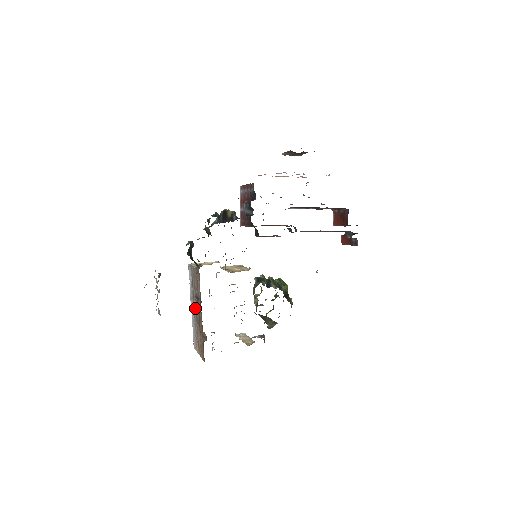
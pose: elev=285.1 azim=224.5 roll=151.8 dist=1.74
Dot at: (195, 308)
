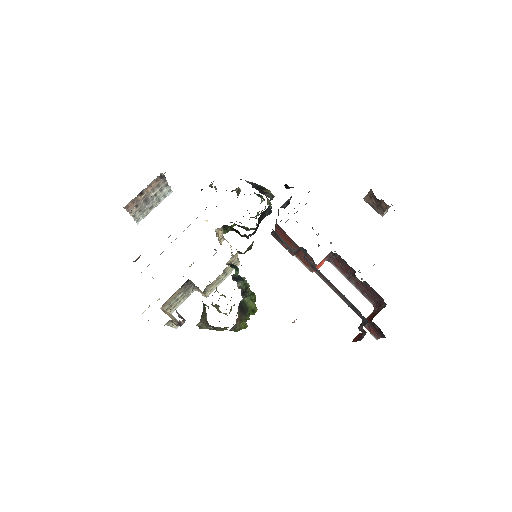
Dot at: occluded
